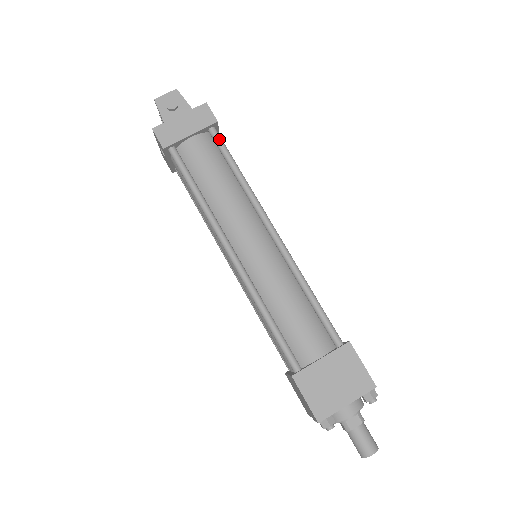
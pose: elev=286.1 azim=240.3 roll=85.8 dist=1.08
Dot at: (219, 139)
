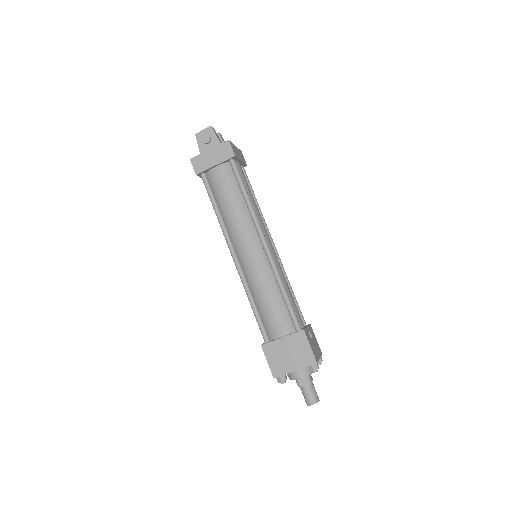
Dot at: (235, 169)
